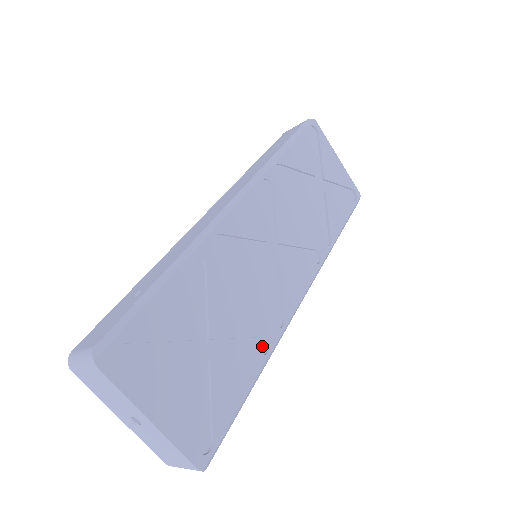
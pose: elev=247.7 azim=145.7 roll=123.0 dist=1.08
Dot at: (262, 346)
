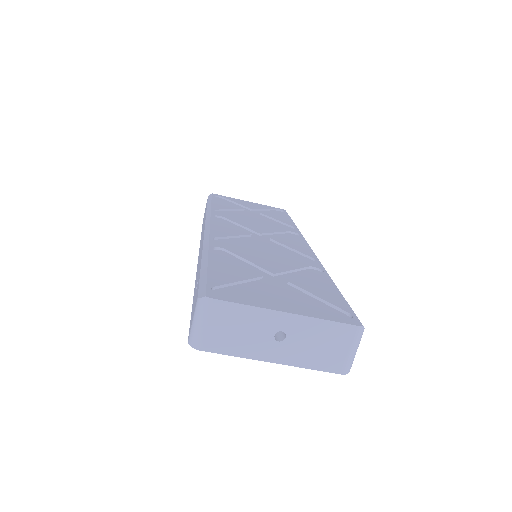
Dot at: (316, 272)
